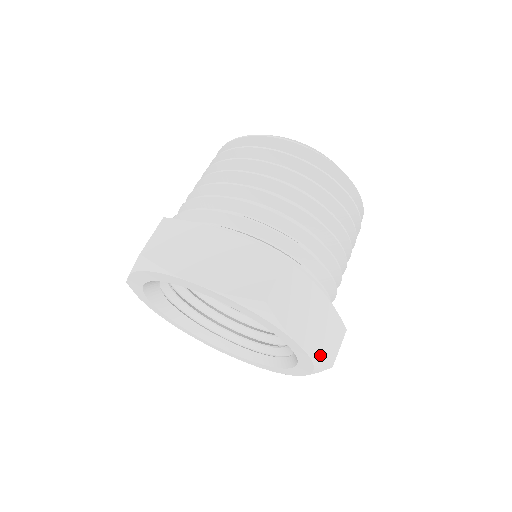
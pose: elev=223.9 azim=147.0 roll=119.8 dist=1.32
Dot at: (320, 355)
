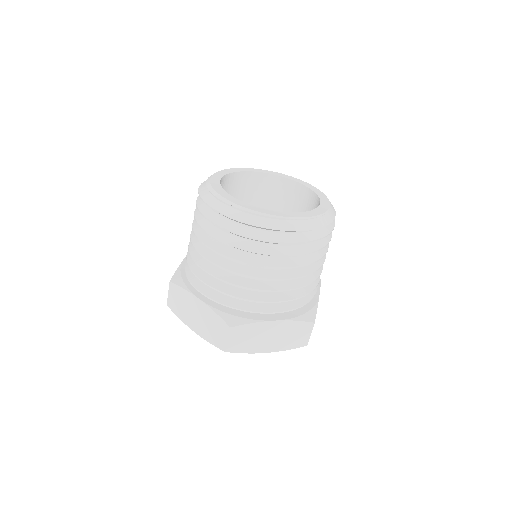
Dot at: (291, 347)
